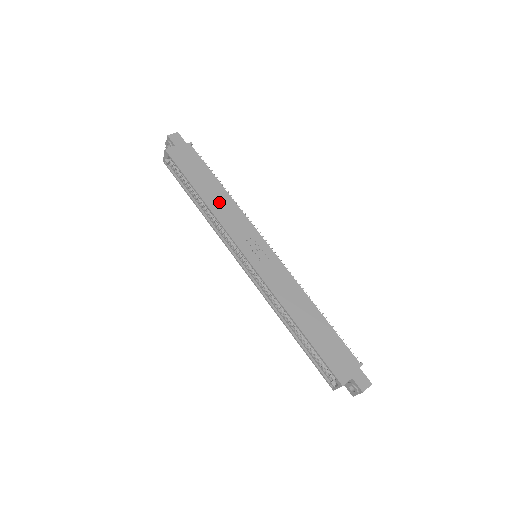
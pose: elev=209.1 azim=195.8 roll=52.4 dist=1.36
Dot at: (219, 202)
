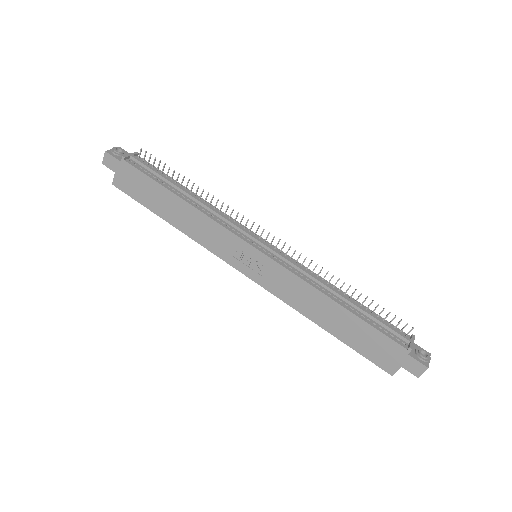
Dot at: (187, 221)
